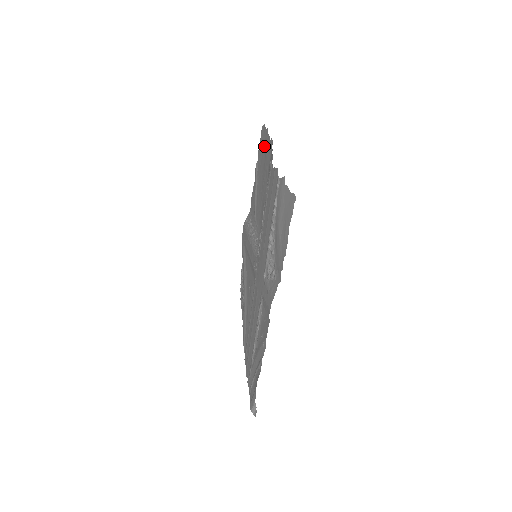
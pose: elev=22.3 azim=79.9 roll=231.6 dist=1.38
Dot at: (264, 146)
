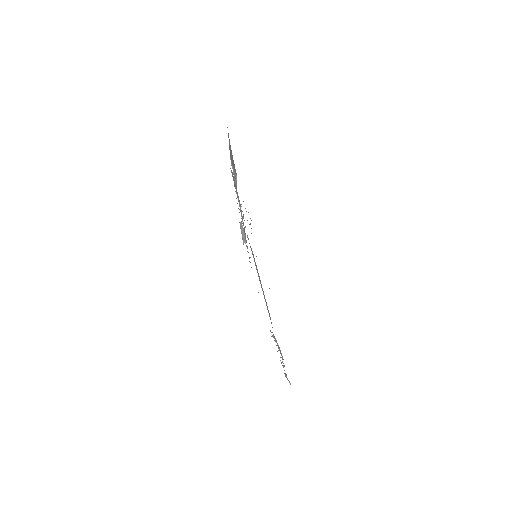
Dot at: occluded
